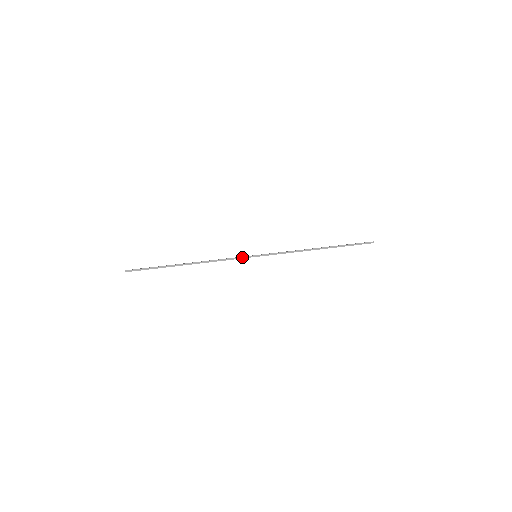
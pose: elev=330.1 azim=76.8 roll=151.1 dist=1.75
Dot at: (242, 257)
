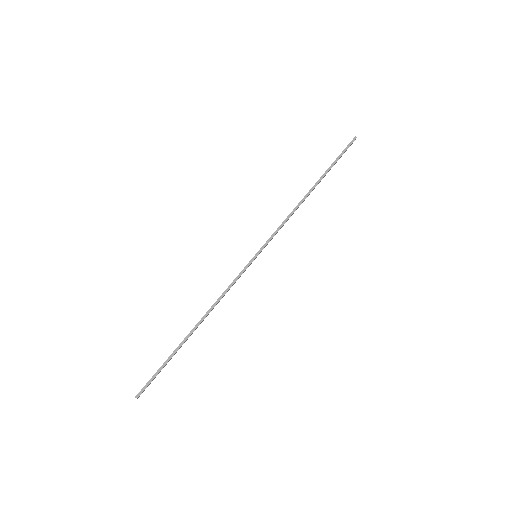
Dot at: (243, 270)
